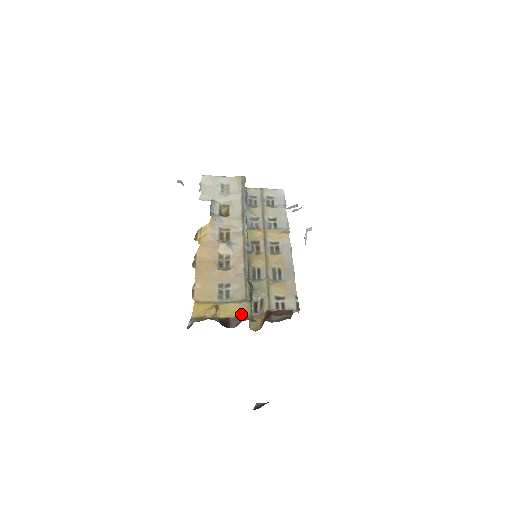
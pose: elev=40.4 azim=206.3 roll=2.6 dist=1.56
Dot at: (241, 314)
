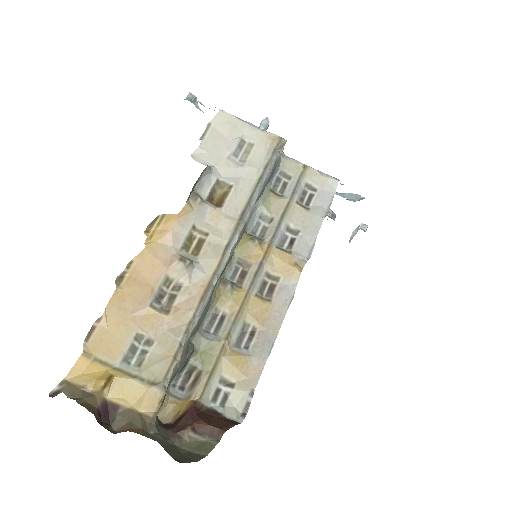
Dot at: (140, 407)
